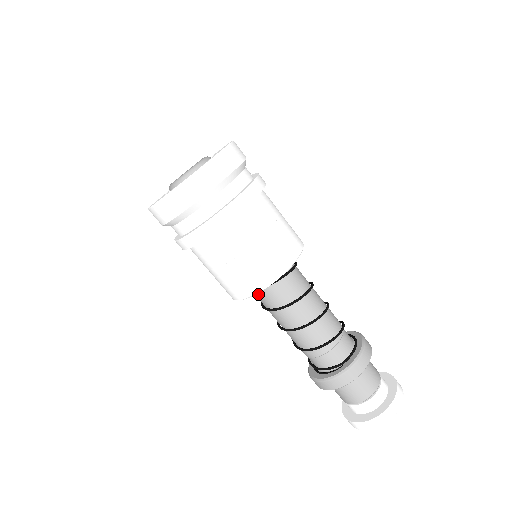
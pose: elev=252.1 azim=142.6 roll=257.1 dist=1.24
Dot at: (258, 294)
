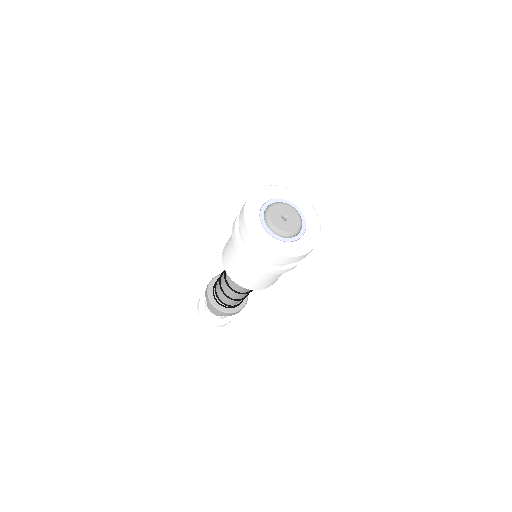
Dot at: occluded
